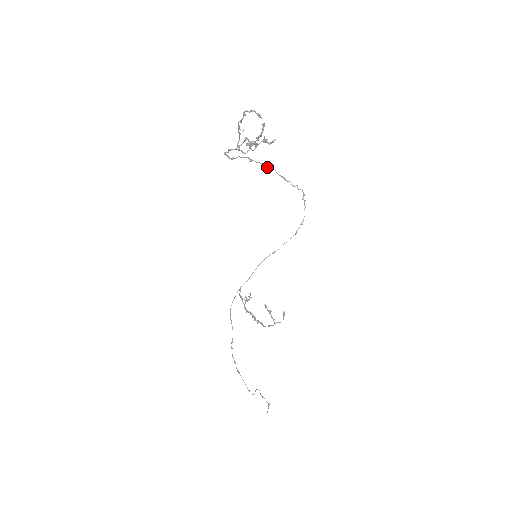
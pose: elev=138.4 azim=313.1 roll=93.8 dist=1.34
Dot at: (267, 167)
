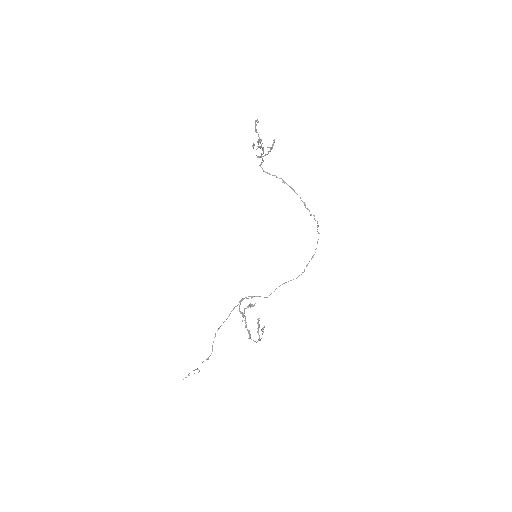
Dot at: (295, 192)
